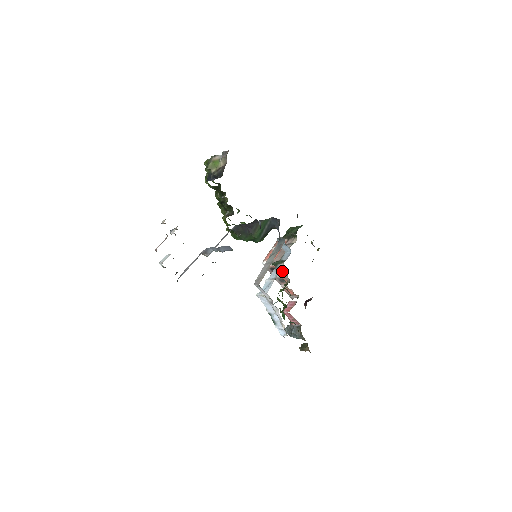
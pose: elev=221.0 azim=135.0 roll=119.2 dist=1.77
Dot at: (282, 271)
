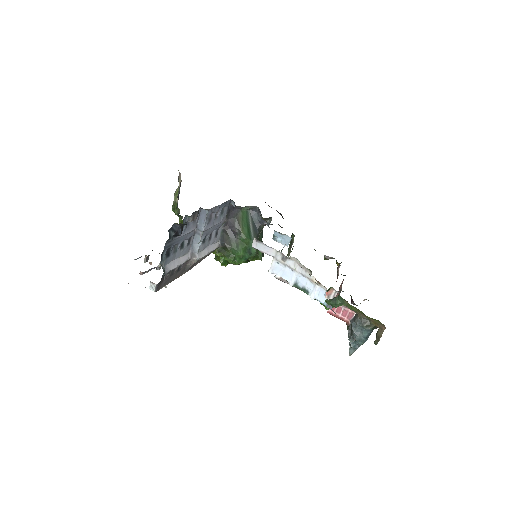
Dot at: occluded
